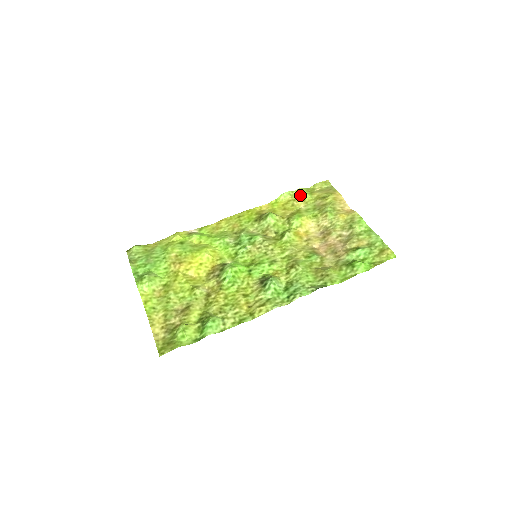
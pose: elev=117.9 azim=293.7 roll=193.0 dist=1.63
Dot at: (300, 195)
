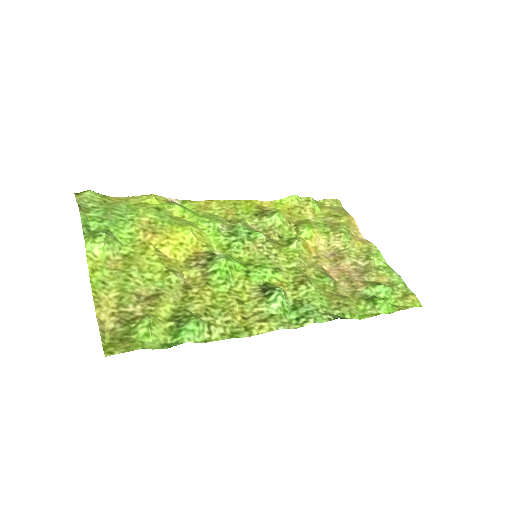
Dot at: (309, 204)
